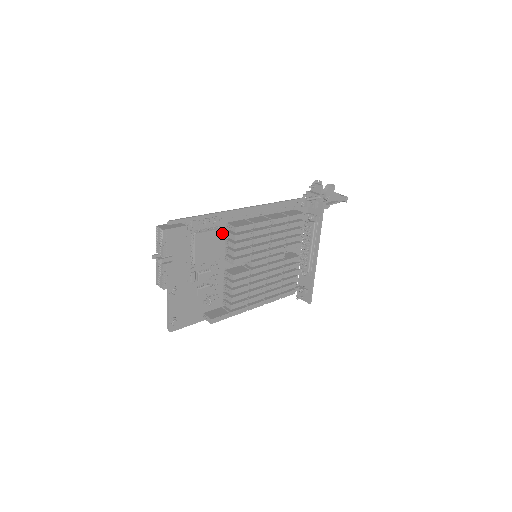
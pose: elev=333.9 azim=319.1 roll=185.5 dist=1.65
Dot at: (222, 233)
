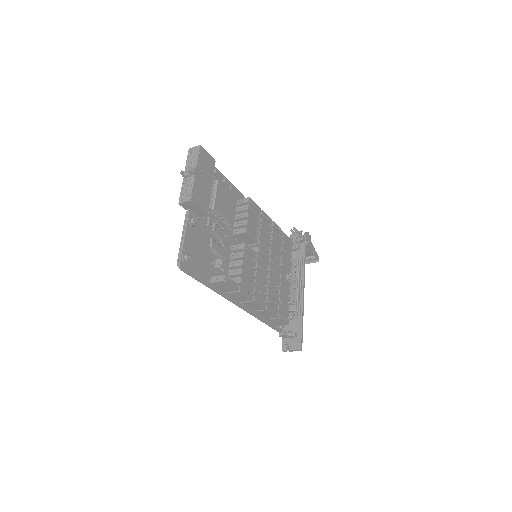
Dot at: occluded
